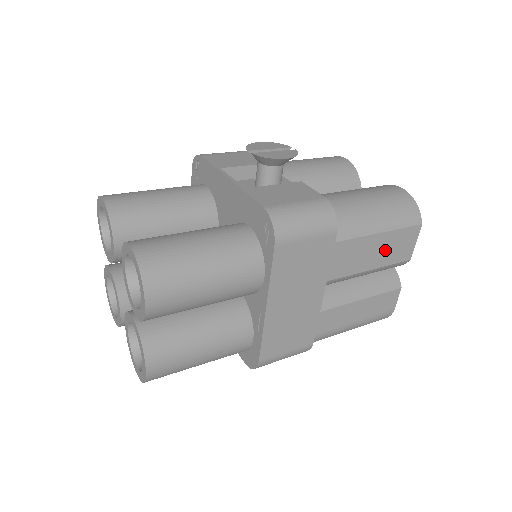
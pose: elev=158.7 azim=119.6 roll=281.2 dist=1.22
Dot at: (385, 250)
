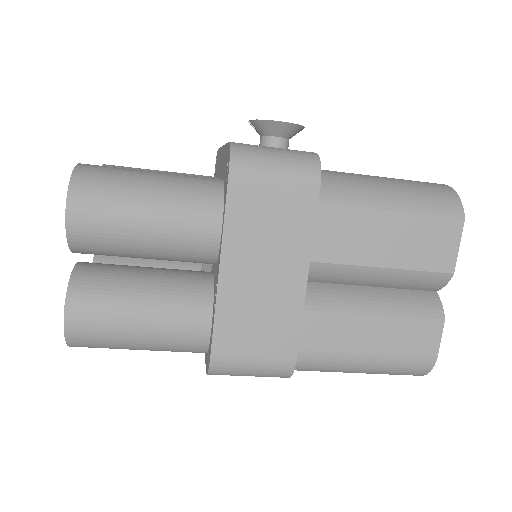
Dot at: (406, 242)
